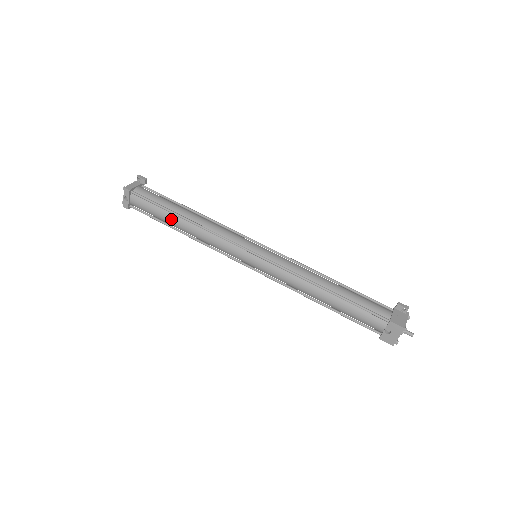
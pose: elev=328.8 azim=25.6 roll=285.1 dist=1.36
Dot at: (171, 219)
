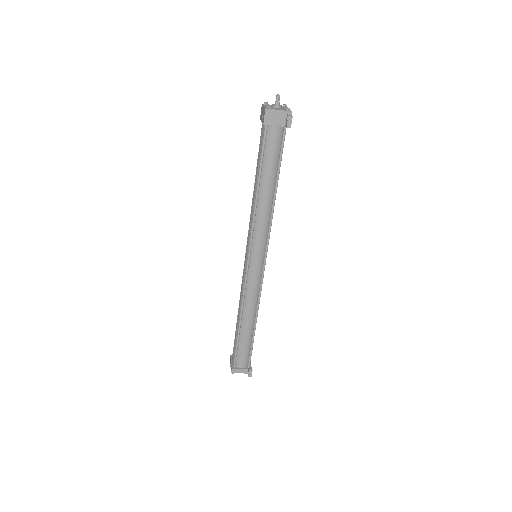
Dot at: (236, 326)
